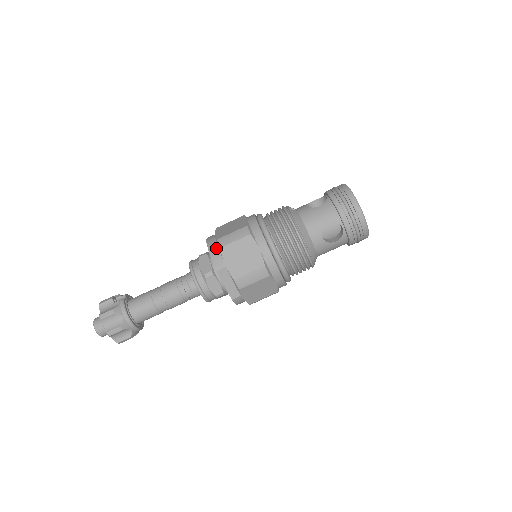
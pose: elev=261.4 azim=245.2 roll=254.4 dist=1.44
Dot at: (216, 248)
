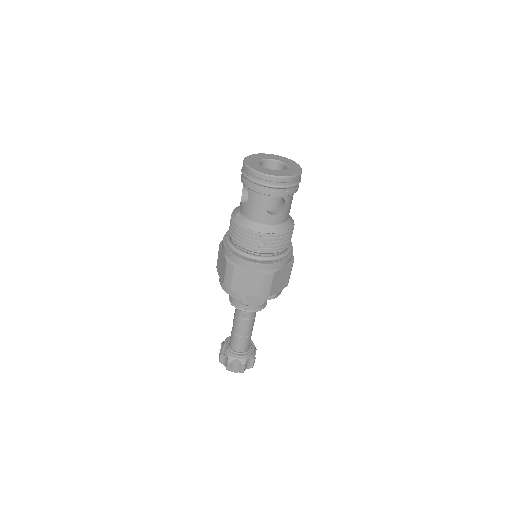
Dot at: (229, 289)
